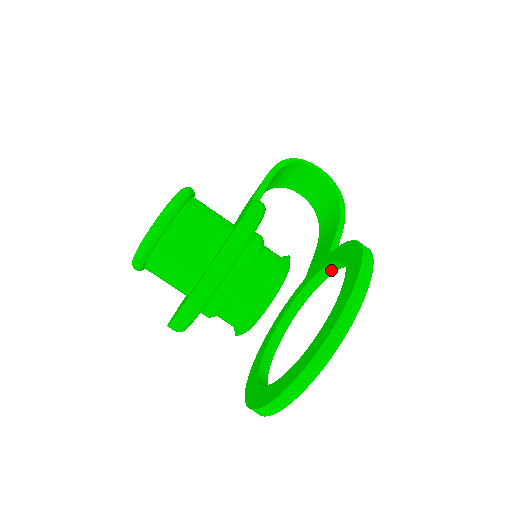
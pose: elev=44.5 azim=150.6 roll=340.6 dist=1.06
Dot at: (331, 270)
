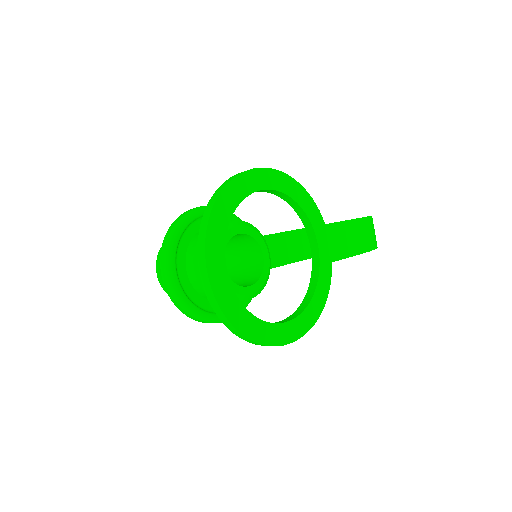
Dot at: (310, 227)
